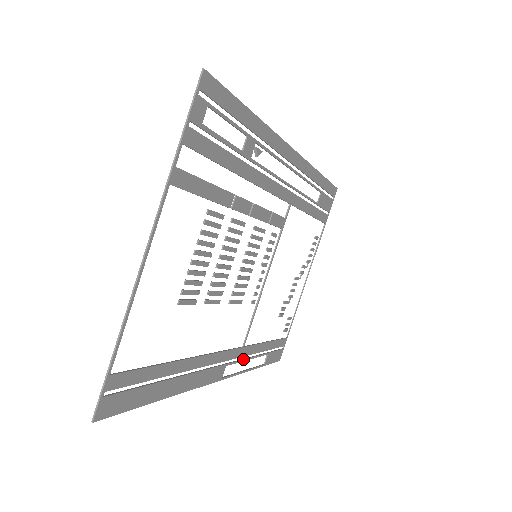
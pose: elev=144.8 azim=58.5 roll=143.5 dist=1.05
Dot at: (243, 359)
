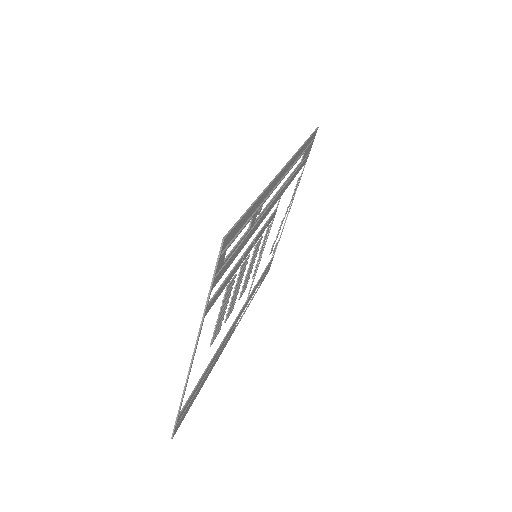
Dot at: (246, 305)
